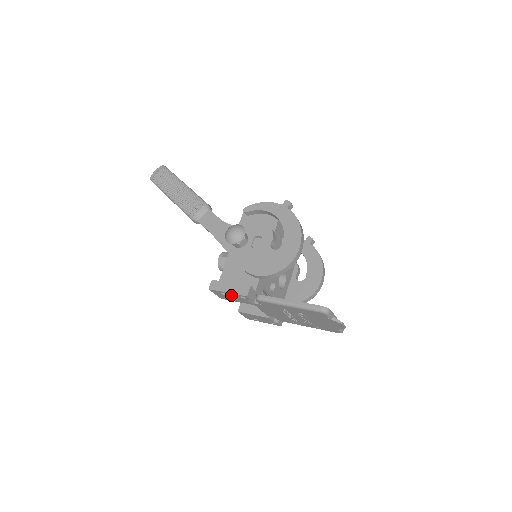
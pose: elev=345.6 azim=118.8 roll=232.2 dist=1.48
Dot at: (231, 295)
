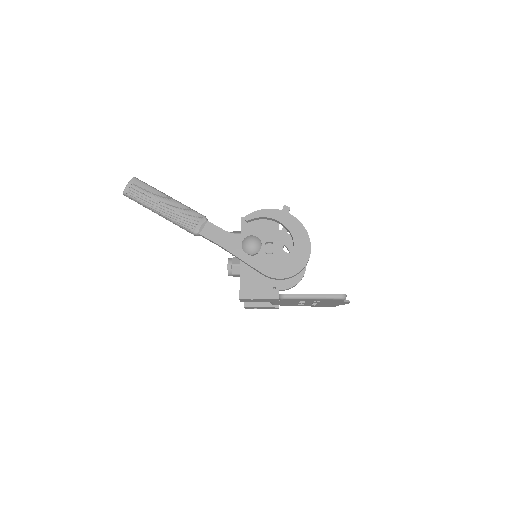
Dot at: (260, 300)
